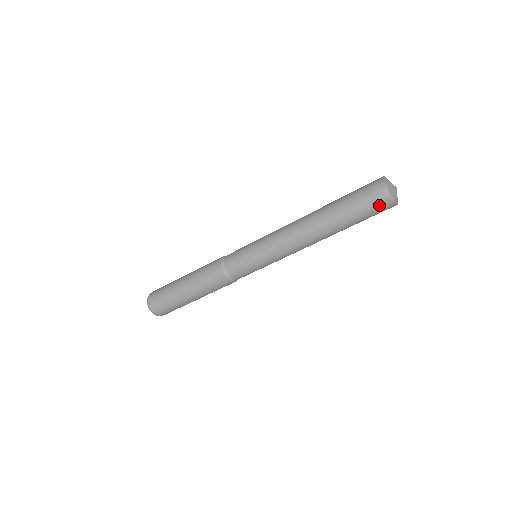
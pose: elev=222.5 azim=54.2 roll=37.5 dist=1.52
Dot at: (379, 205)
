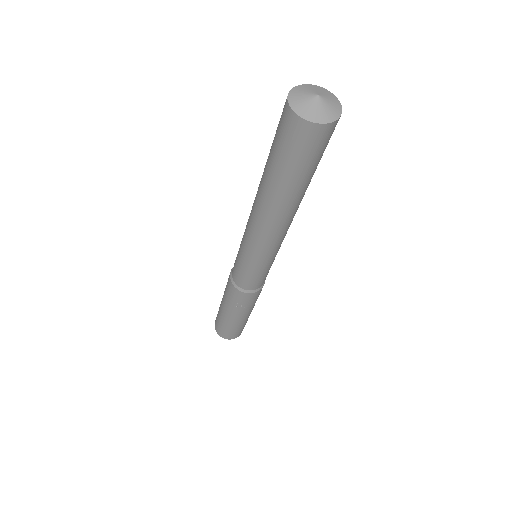
Dot at: (286, 130)
